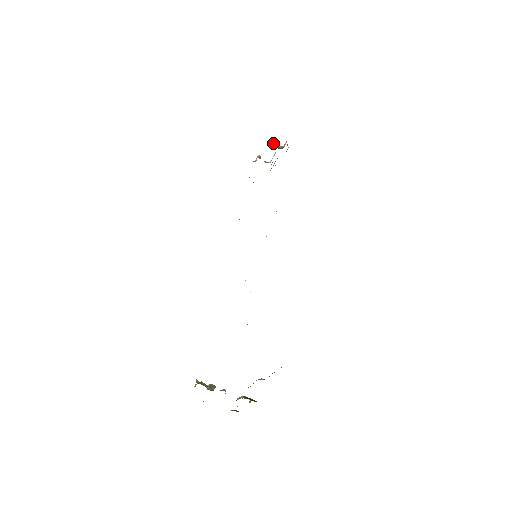
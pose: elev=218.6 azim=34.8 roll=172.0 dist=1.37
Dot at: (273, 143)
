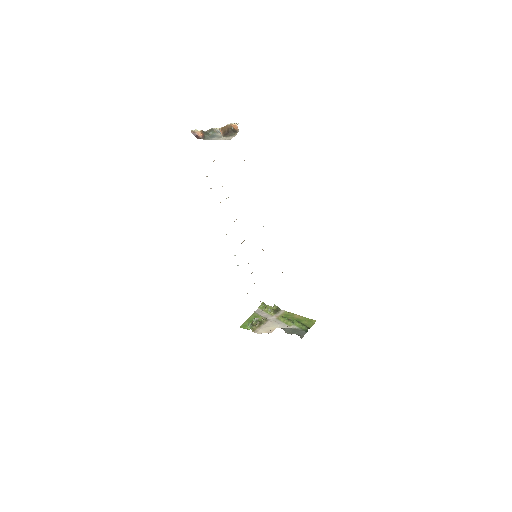
Dot at: (220, 129)
